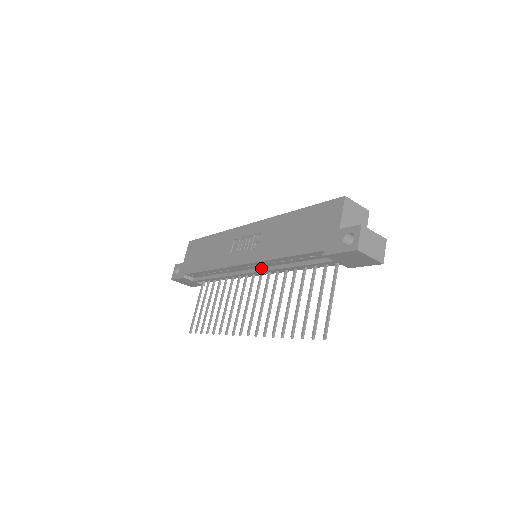
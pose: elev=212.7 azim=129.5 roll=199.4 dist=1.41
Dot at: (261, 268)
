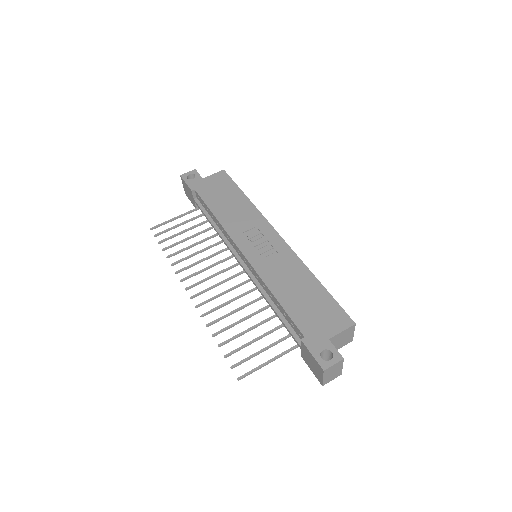
Dot at: (251, 272)
